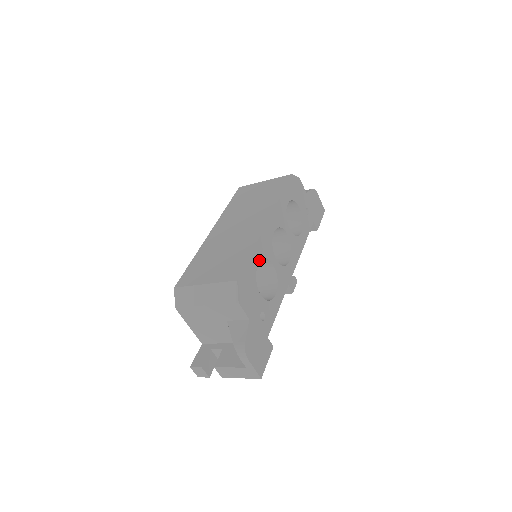
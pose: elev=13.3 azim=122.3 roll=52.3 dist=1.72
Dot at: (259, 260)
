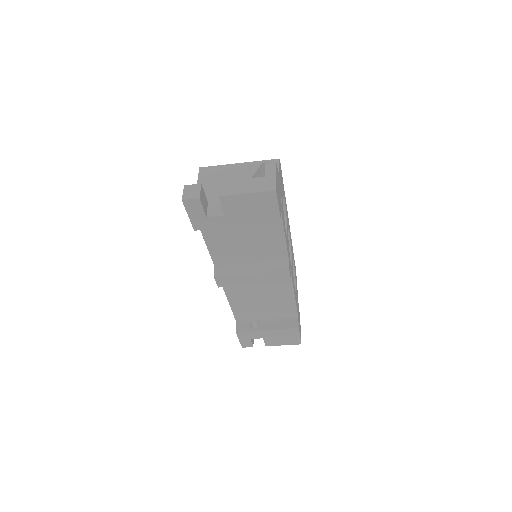
Dot at: occluded
